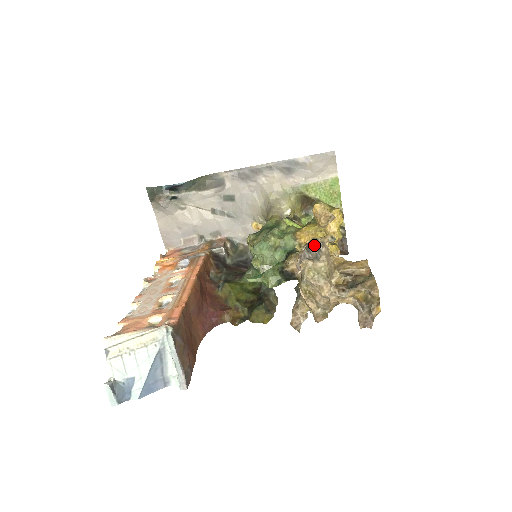
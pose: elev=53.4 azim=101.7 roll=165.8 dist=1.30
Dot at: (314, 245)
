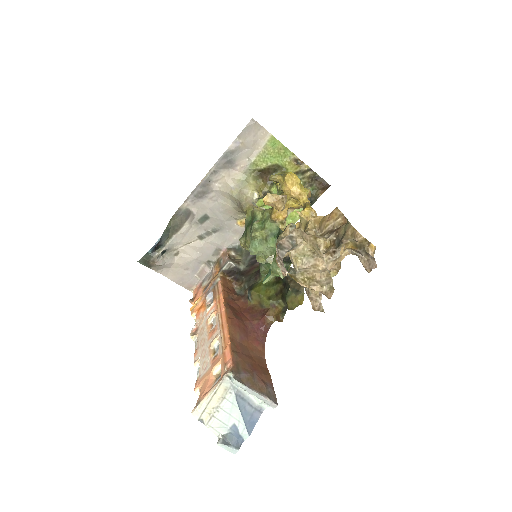
Dot at: (284, 238)
